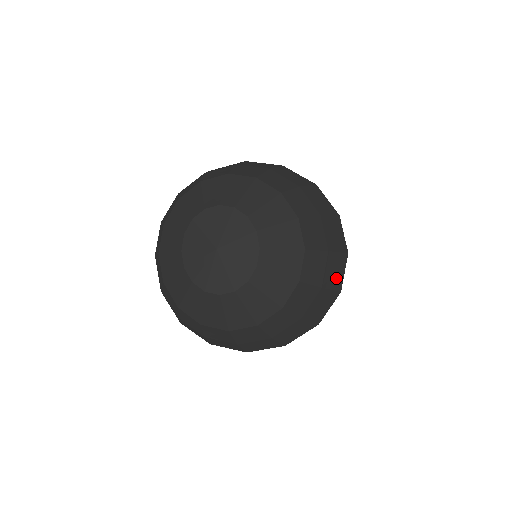
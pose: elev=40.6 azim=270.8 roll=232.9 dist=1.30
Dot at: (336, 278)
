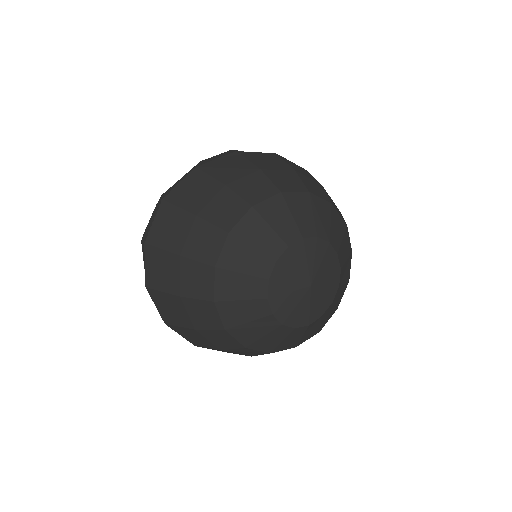
Dot at: occluded
